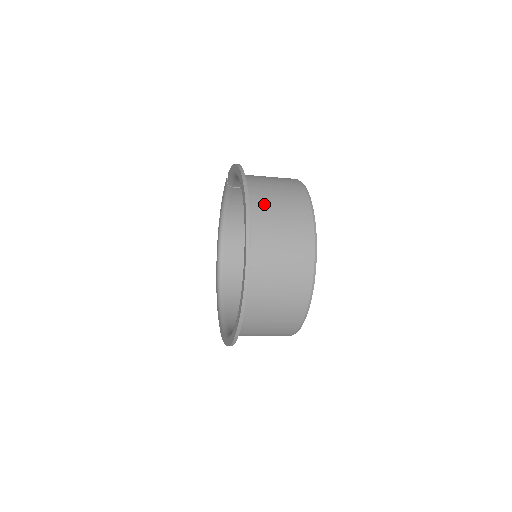
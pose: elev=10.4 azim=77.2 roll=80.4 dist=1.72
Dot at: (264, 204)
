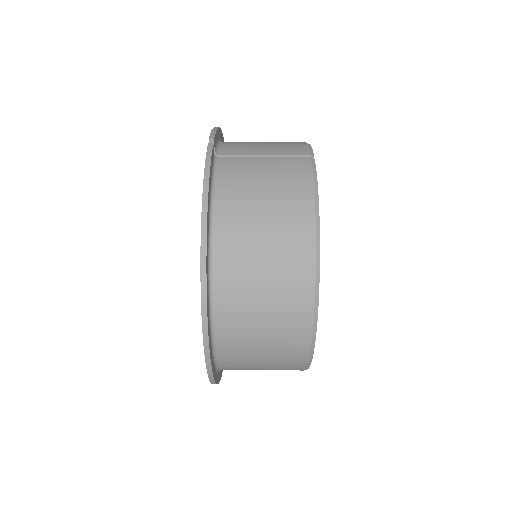
Dot at: (237, 319)
